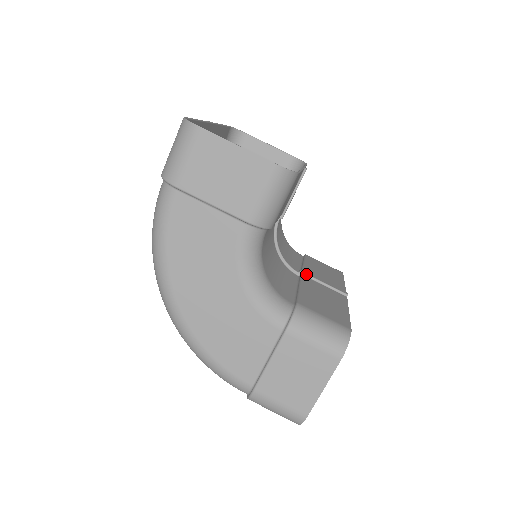
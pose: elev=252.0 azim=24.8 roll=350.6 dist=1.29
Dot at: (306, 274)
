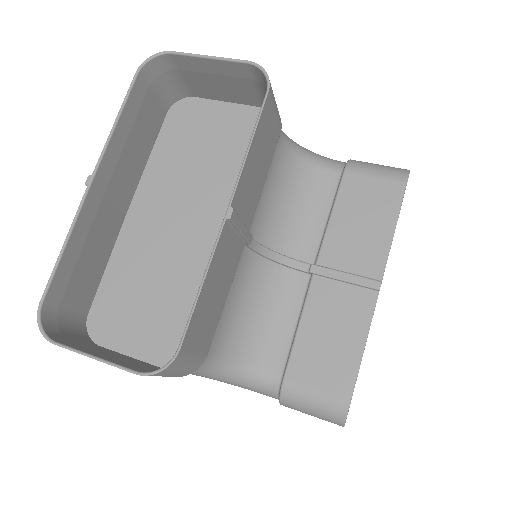
Dot at: (317, 274)
